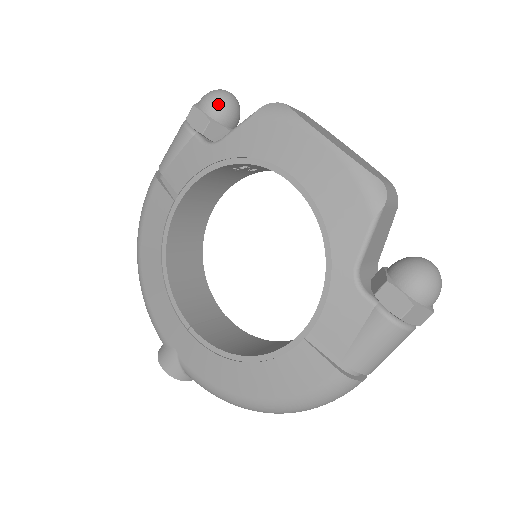
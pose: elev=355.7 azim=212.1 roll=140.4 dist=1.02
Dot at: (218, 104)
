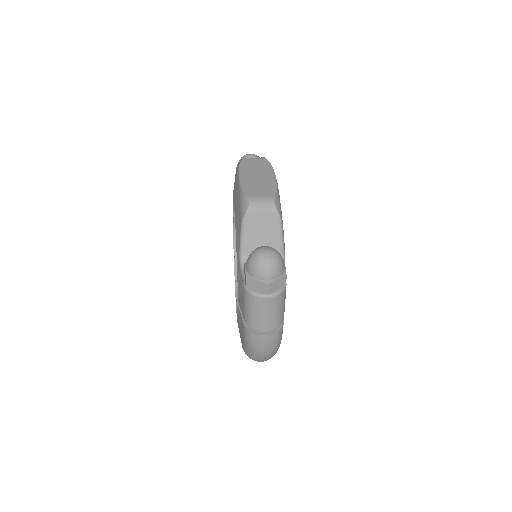
Dot at: occluded
